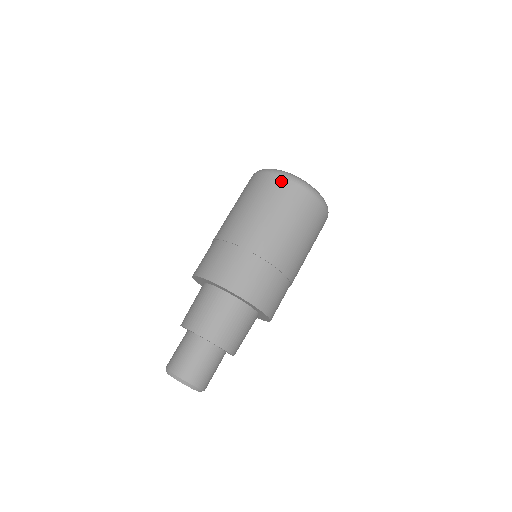
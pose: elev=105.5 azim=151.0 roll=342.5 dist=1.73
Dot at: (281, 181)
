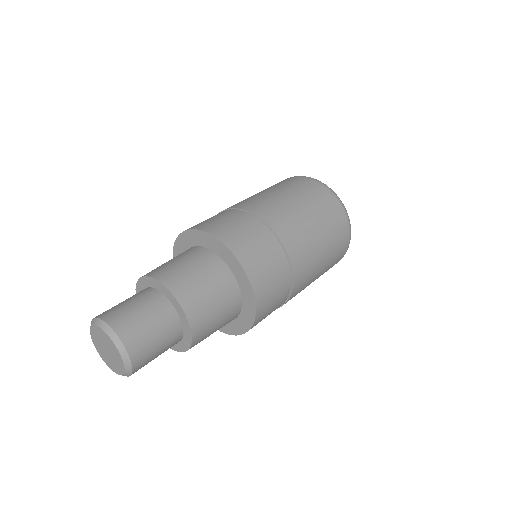
Dot at: (292, 178)
